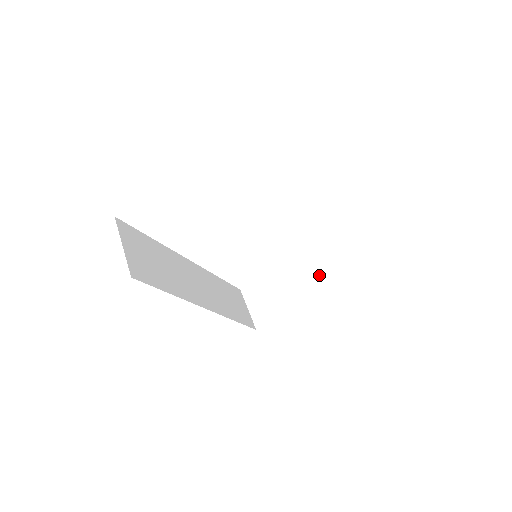
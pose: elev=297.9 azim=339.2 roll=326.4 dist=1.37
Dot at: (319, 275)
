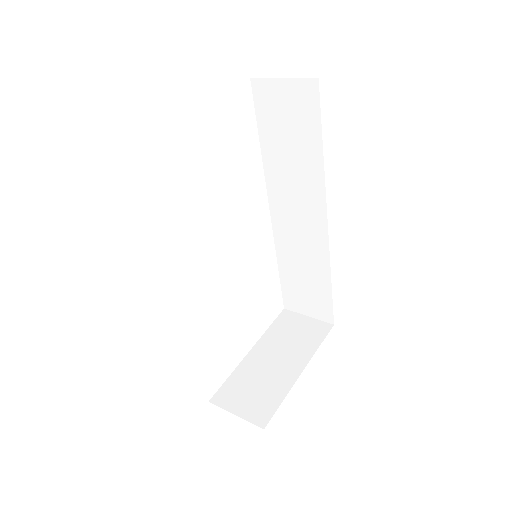
Dot at: (297, 337)
